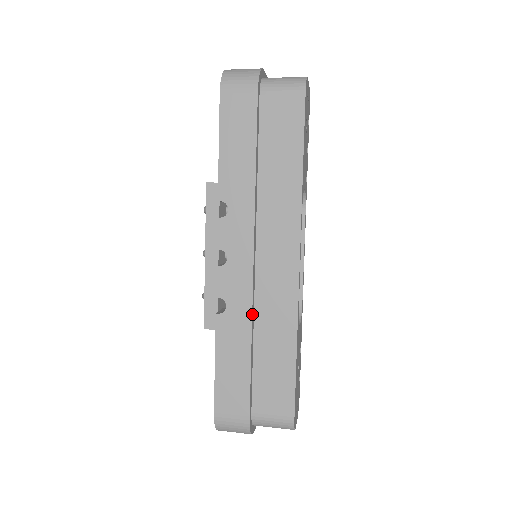
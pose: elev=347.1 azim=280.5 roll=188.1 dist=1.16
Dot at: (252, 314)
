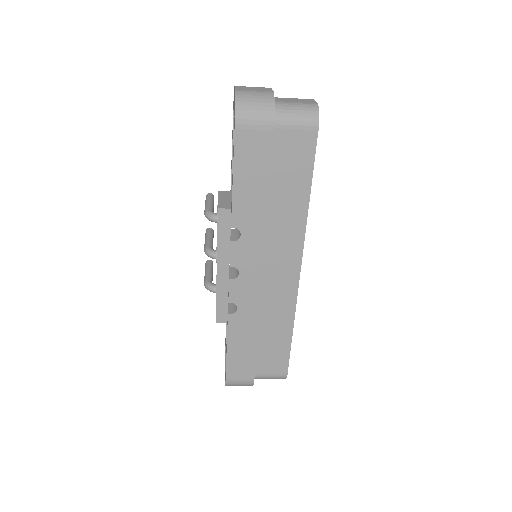
Dot at: (259, 312)
